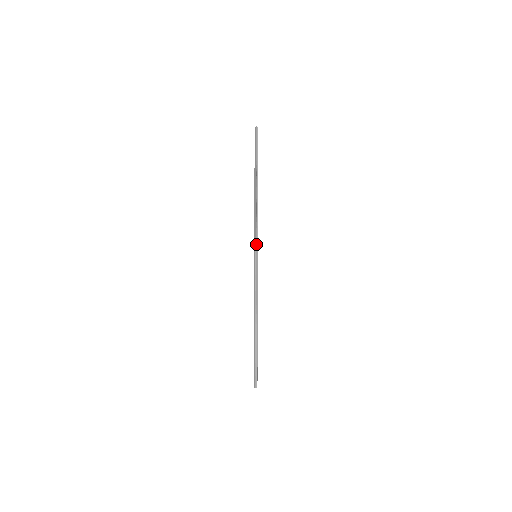
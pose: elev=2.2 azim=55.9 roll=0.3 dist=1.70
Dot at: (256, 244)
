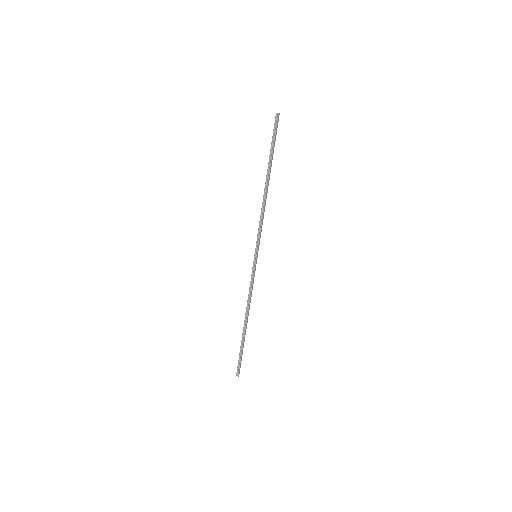
Dot at: (257, 244)
